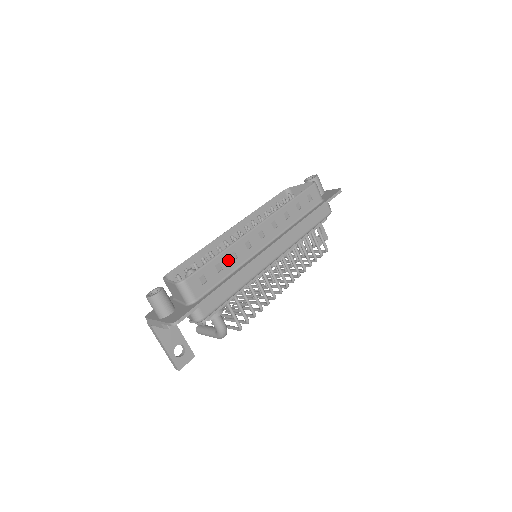
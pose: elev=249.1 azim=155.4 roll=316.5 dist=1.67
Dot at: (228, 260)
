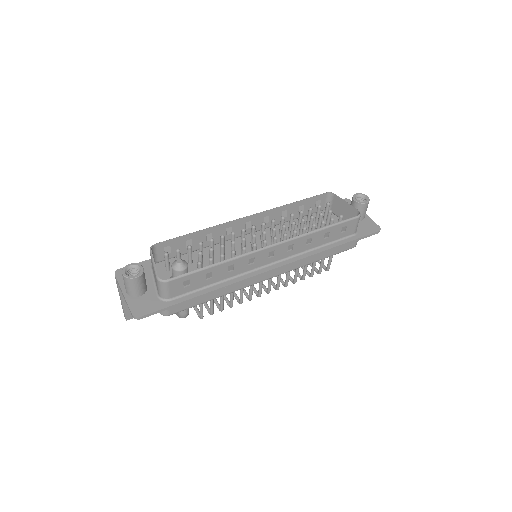
Dot at: (223, 271)
